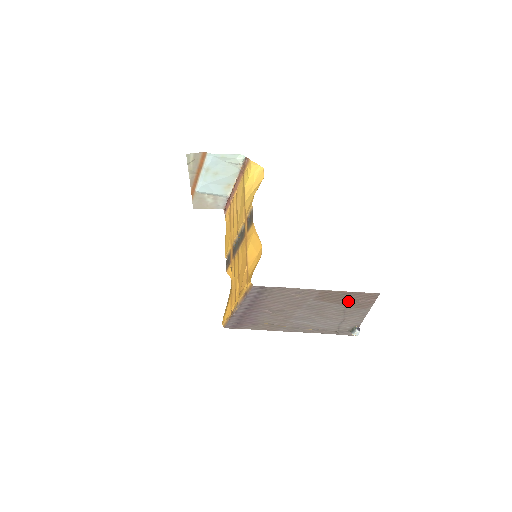
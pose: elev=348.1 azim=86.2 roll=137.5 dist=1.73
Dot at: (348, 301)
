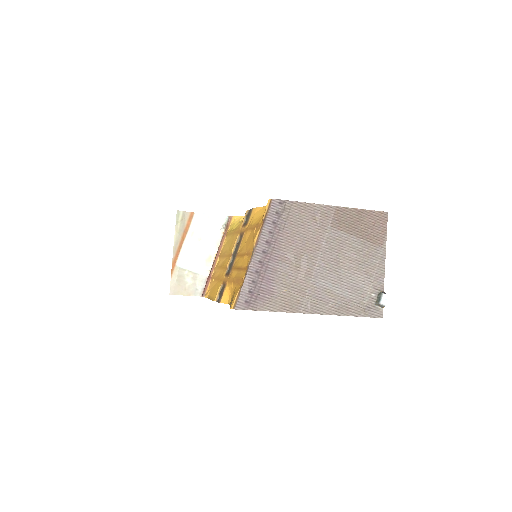
Dot at: (363, 230)
